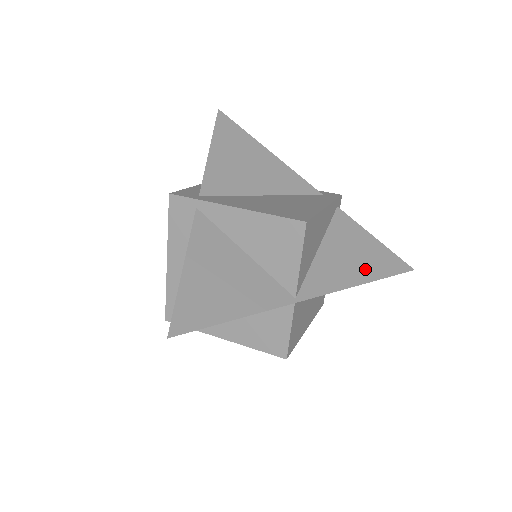
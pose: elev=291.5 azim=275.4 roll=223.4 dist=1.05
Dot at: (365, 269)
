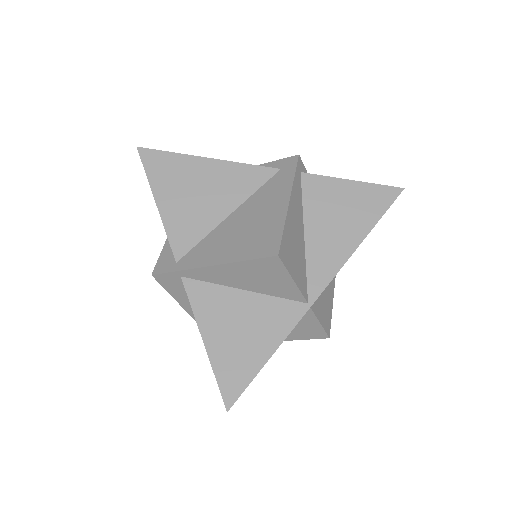
Dot at: (356, 225)
